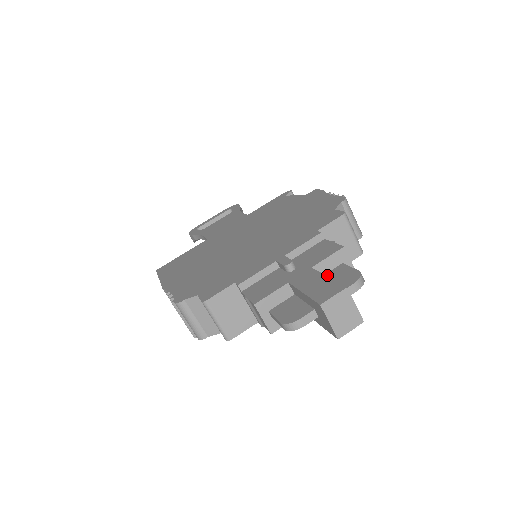
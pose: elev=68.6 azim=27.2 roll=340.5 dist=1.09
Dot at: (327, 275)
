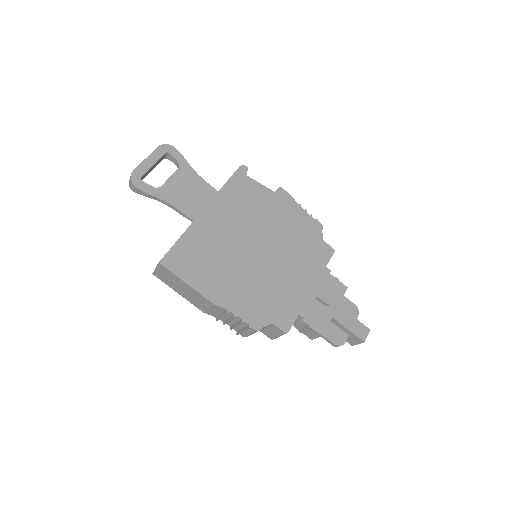
Dot at: (339, 304)
